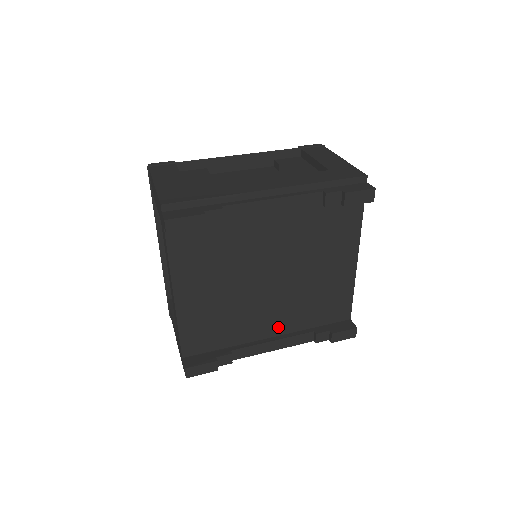
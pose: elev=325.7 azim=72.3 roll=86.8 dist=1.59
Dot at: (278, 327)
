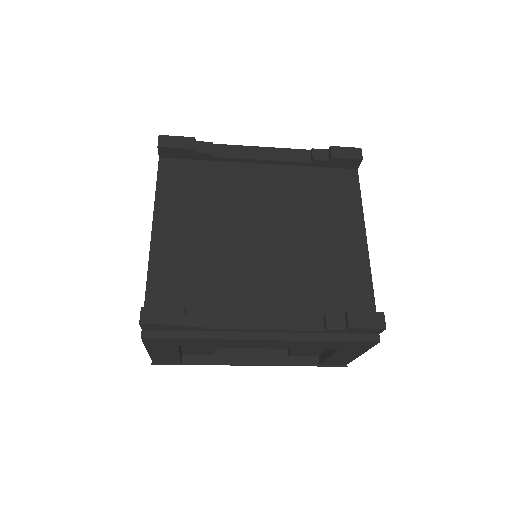
Dot at: (273, 302)
